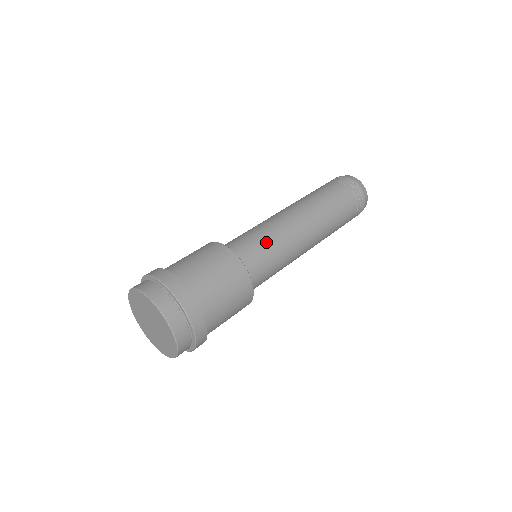
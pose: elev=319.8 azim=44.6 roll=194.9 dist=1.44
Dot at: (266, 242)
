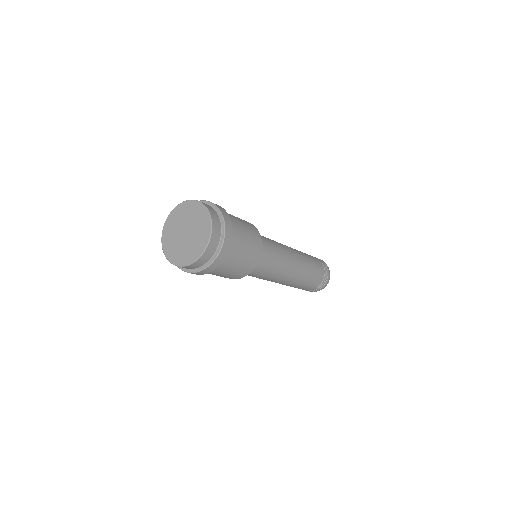
Dot at: (263, 236)
